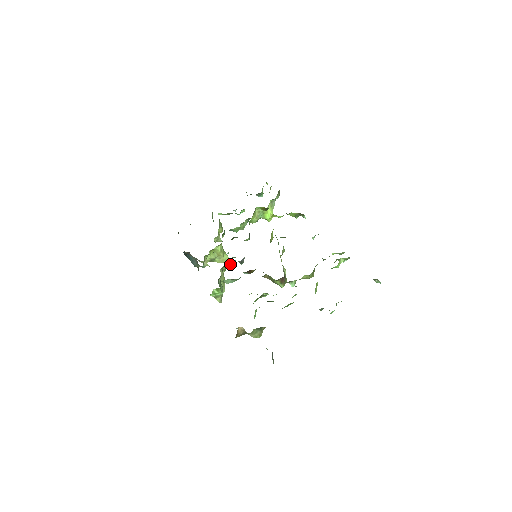
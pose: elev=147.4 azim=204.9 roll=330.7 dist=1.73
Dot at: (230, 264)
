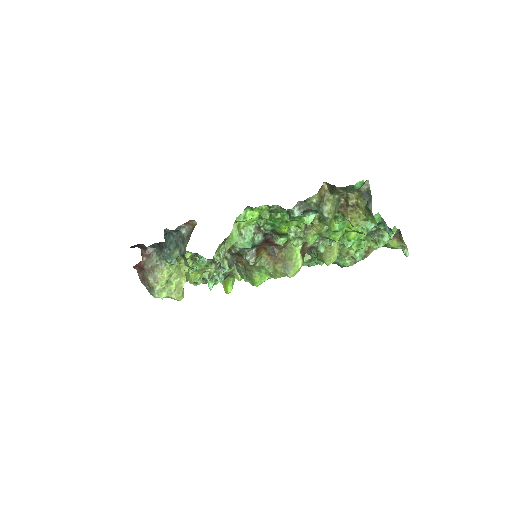
Dot at: occluded
